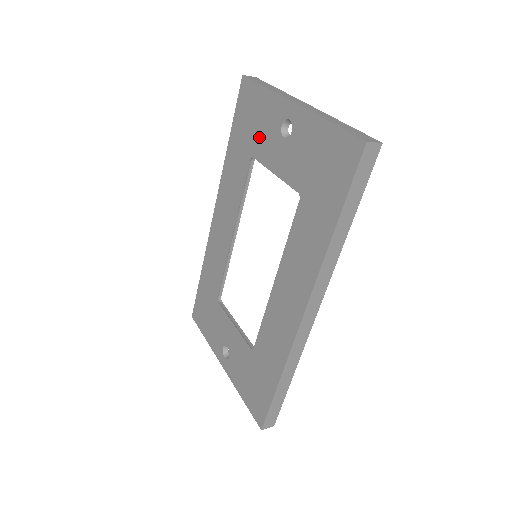
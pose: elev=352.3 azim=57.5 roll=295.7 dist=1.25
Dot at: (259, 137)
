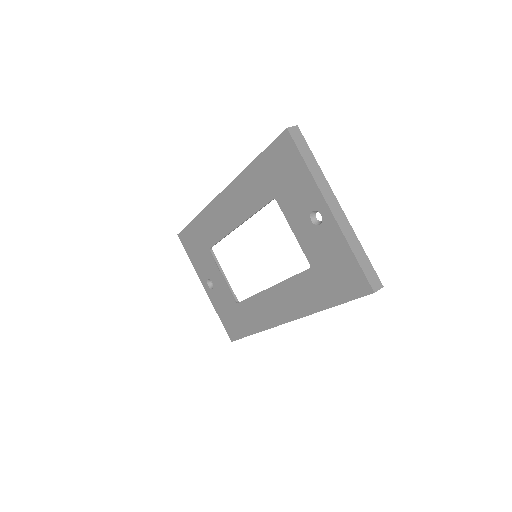
Dot at: (288, 194)
